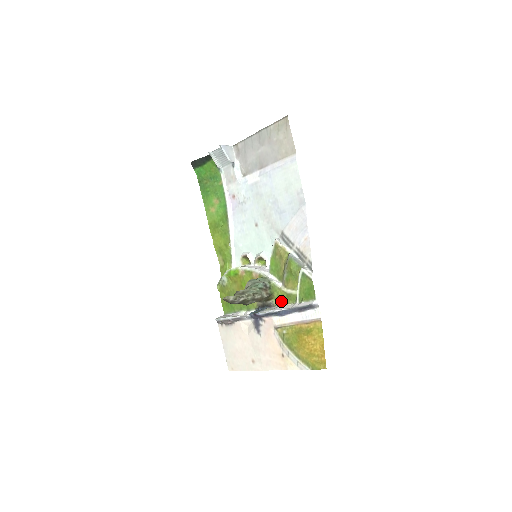
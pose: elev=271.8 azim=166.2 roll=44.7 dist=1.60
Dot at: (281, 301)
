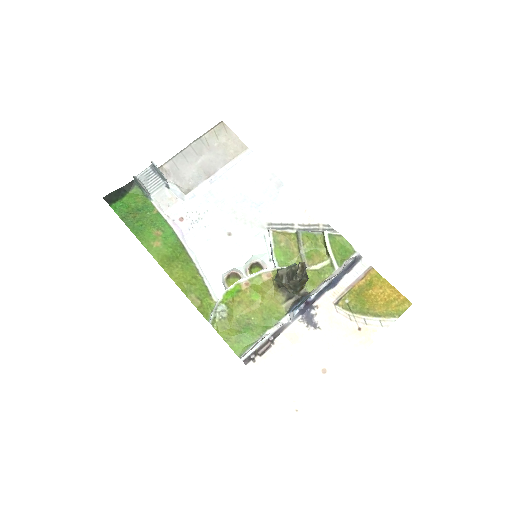
Dot at: (315, 282)
